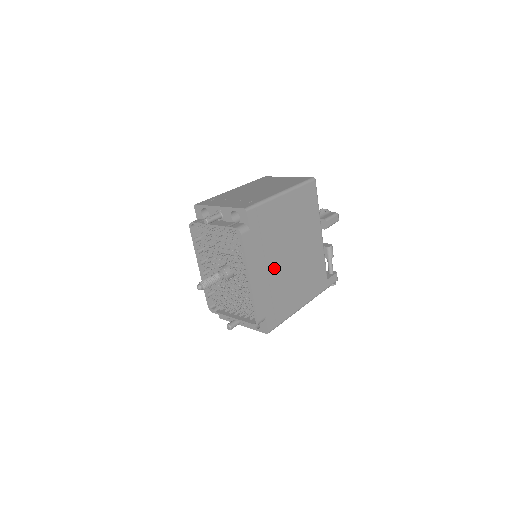
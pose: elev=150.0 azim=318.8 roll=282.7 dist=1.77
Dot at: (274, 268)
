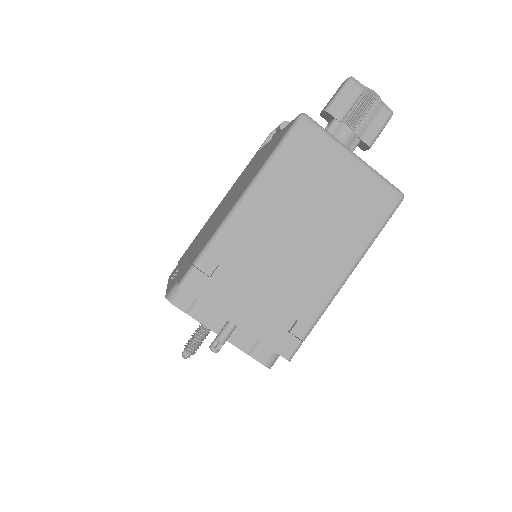
Dot at: occluded
